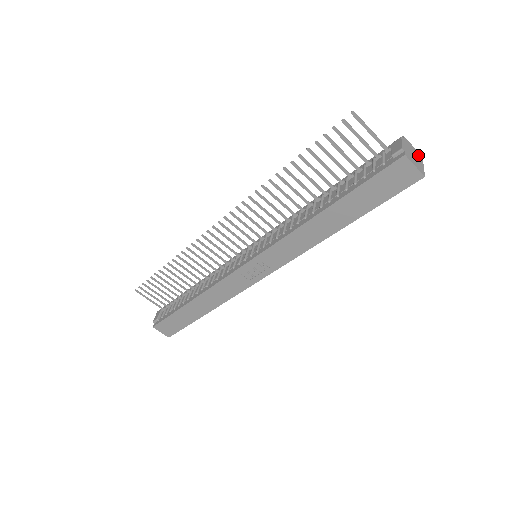
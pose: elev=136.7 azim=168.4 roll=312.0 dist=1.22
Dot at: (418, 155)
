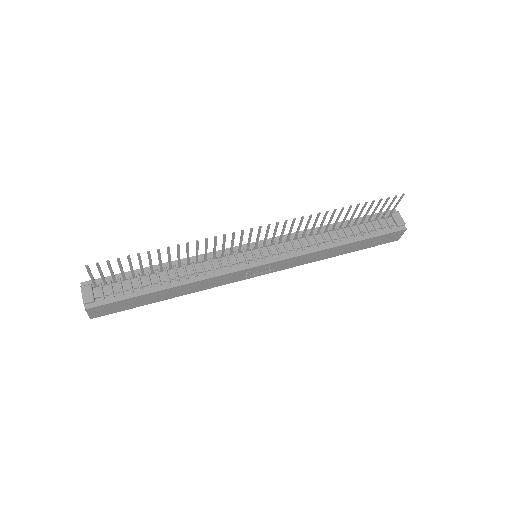
Dot at: occluded
